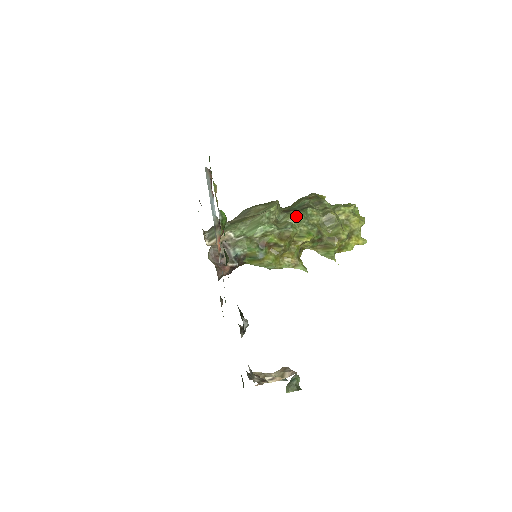
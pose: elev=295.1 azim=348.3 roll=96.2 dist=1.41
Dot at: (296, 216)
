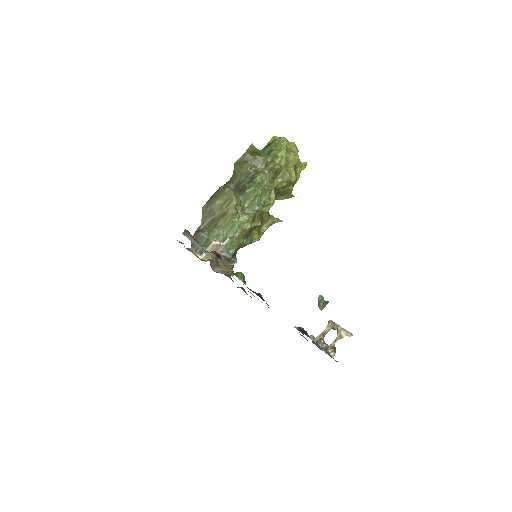
Dot at: (256, 195)
